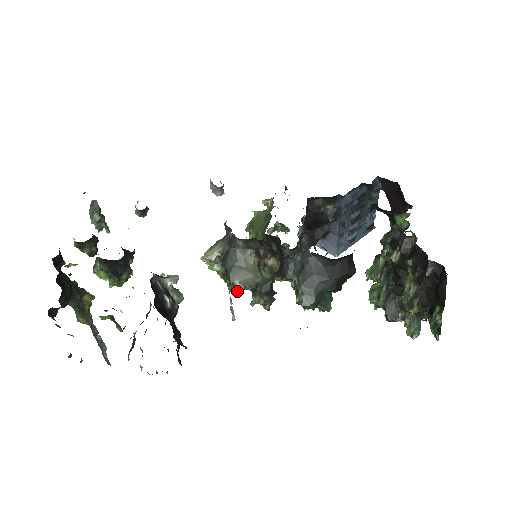
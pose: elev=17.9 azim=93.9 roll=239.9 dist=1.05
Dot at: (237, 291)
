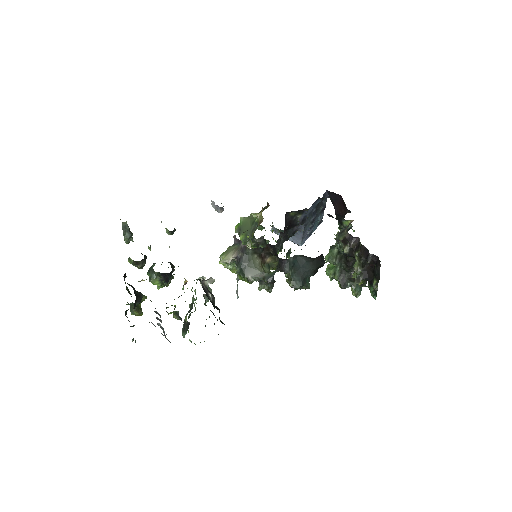
Dot at: (250, 283)
